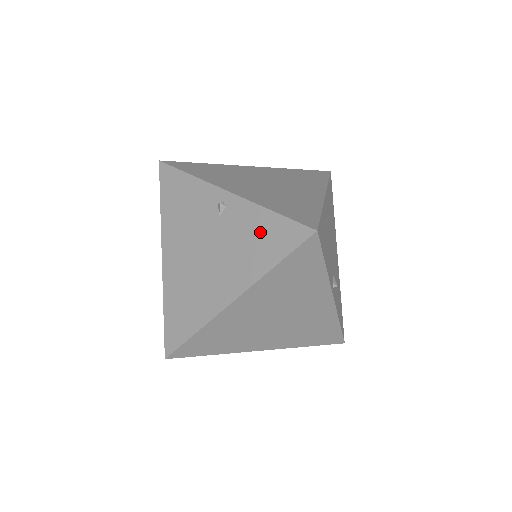
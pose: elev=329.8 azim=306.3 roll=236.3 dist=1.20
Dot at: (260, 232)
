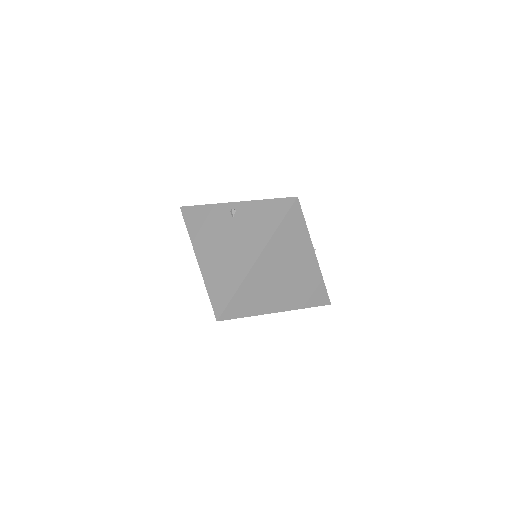
Dot at: (263, 213)
